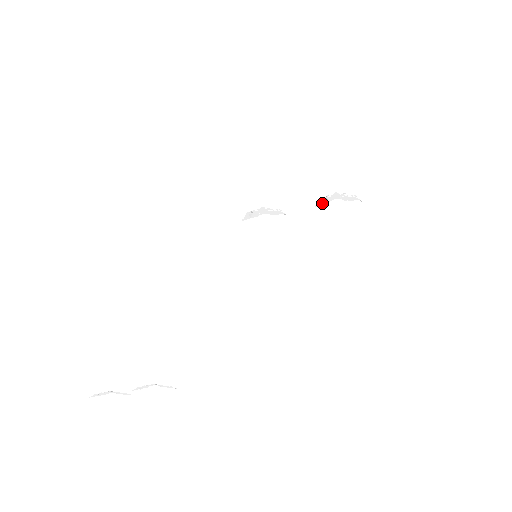
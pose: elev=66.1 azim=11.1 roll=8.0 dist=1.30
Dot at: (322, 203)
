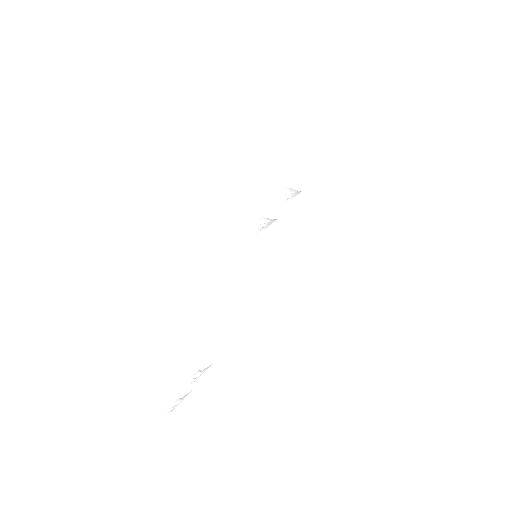
Dot at: (287, 200)
